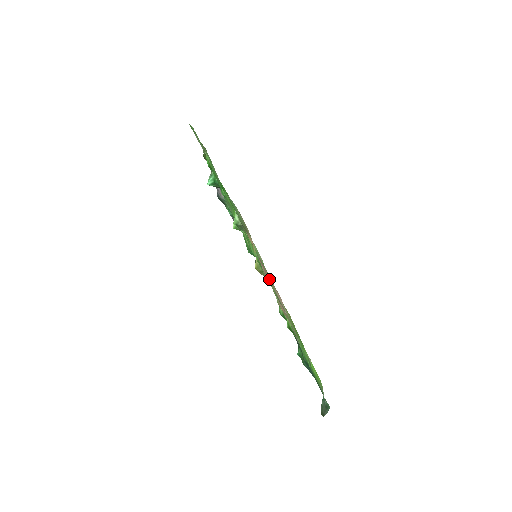
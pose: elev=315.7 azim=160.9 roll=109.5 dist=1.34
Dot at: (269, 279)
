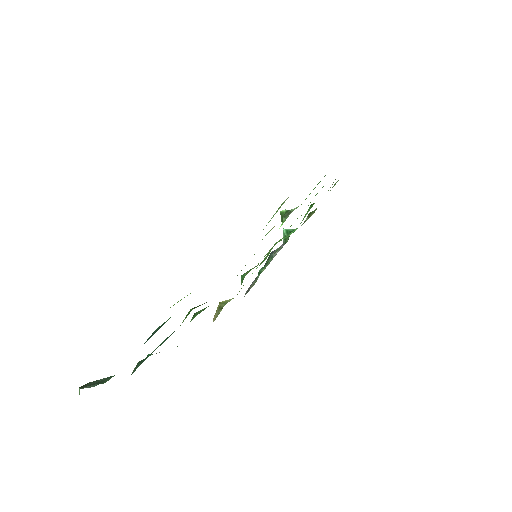
Dot at: occluded
